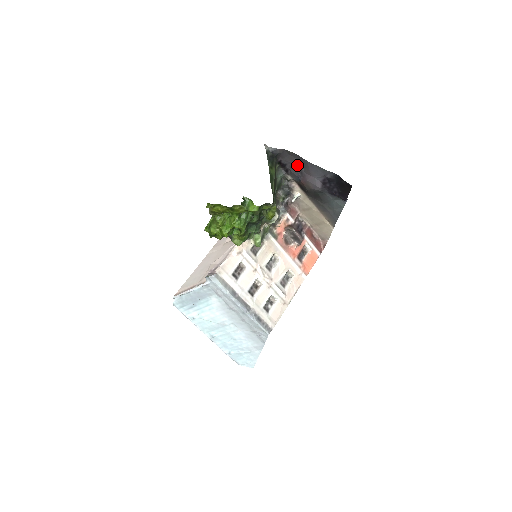
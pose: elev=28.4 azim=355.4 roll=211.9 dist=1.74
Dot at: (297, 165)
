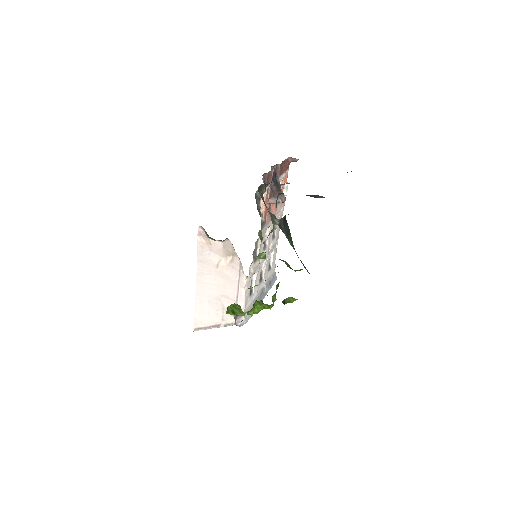
Dot at: occluded
